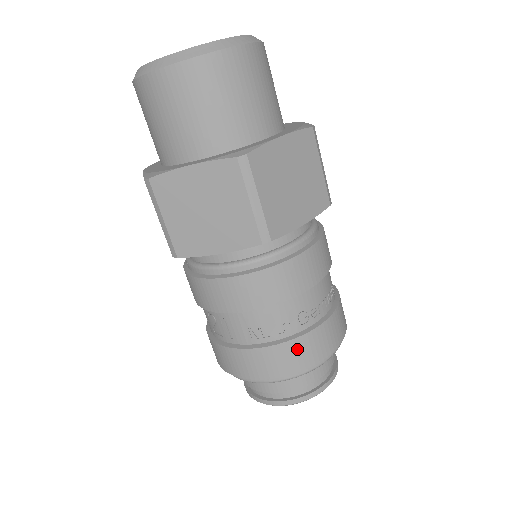
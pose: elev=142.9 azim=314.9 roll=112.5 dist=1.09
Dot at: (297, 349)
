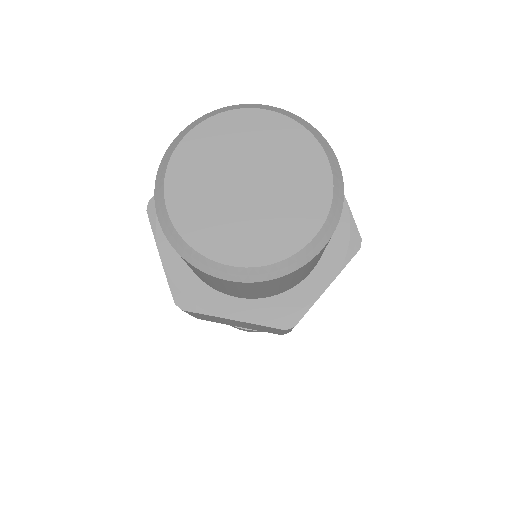
Dot at: occluded
